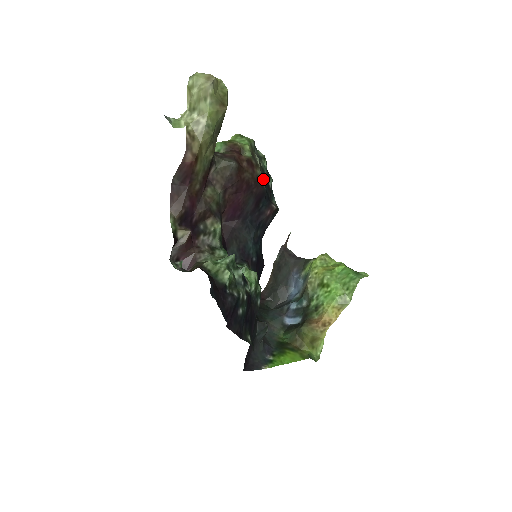
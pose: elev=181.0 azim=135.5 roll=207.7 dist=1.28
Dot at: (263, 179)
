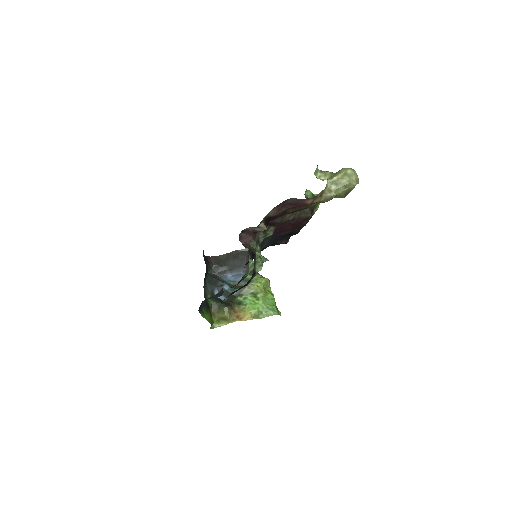
Dot at: occluded
